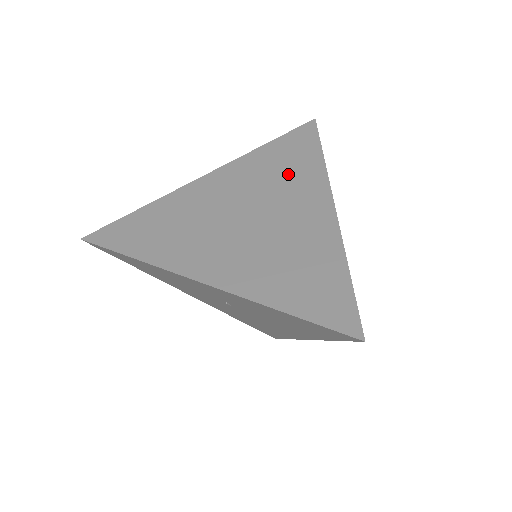
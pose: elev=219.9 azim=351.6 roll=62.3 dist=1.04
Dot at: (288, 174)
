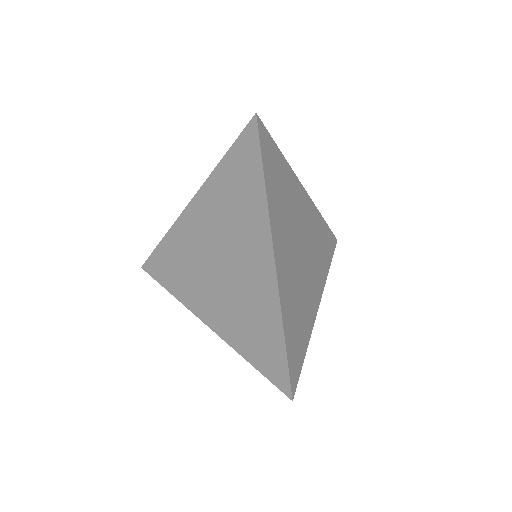
Dot at: (240, 211)
